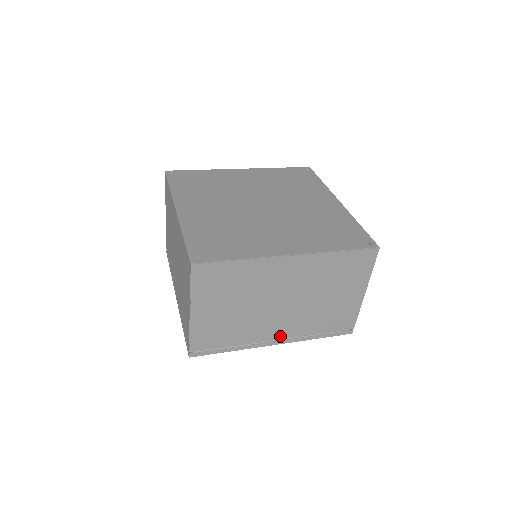
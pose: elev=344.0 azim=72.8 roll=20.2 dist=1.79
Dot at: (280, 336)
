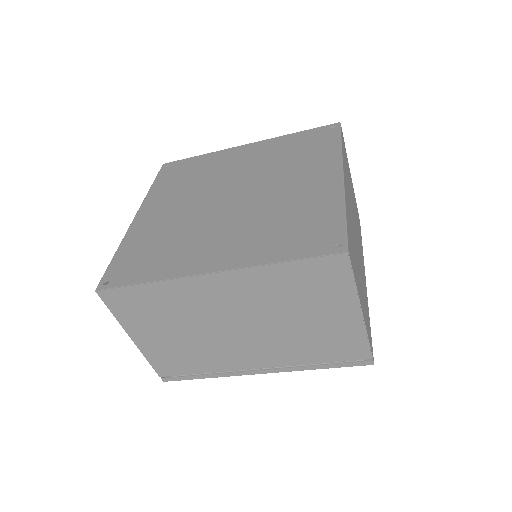
Dot at: (261, 364)
